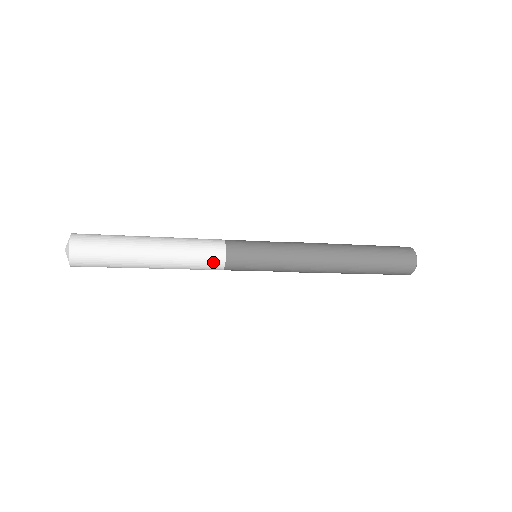
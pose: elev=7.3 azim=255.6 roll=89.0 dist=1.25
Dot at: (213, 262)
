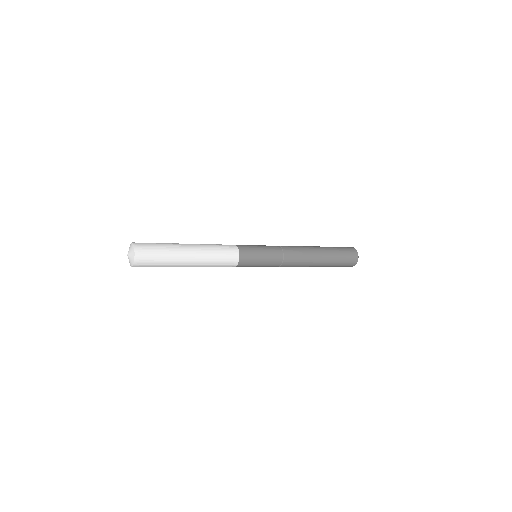
Dot at: occluded
